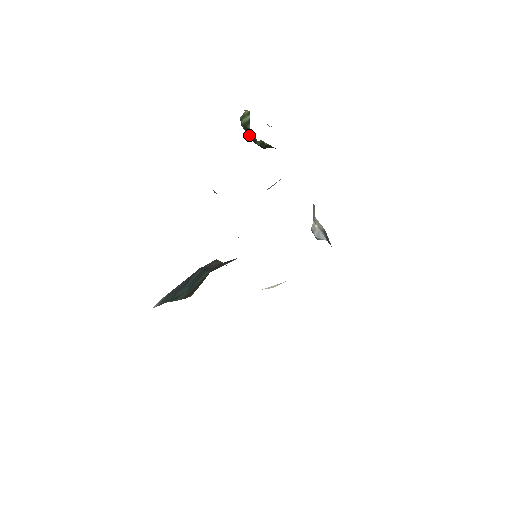
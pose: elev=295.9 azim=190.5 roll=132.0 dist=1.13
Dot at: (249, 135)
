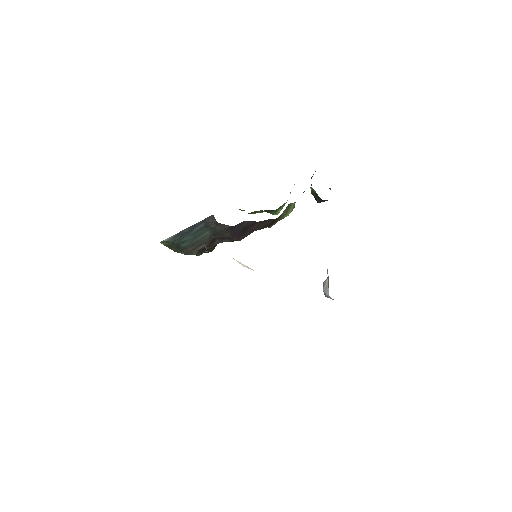
Dot at: occluded
